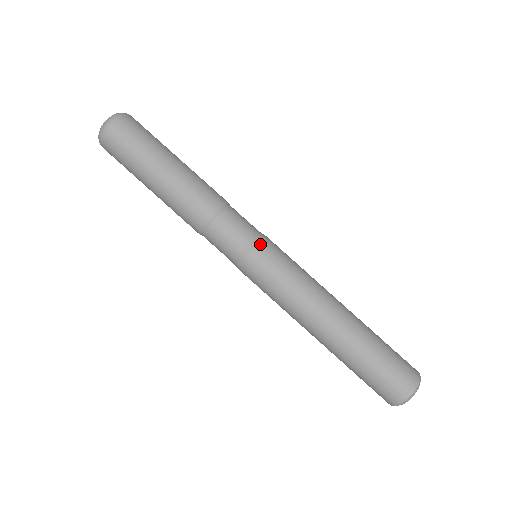
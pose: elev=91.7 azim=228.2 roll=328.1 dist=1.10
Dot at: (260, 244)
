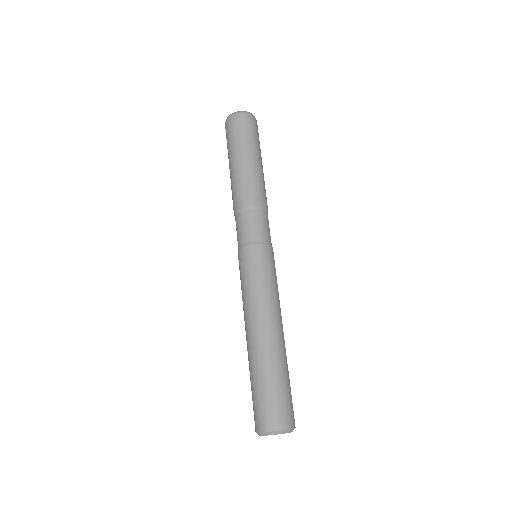
Dot at: (249, 248)
